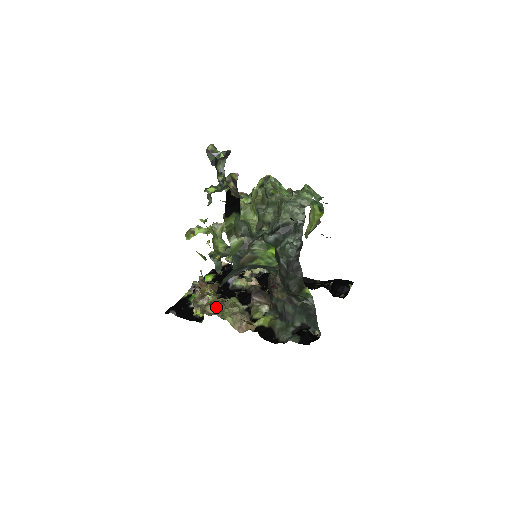
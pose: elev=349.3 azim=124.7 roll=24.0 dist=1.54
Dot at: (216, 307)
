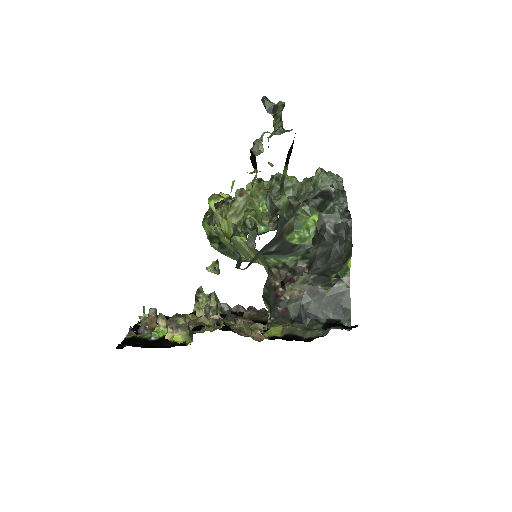
Dot at: (211, 319)
